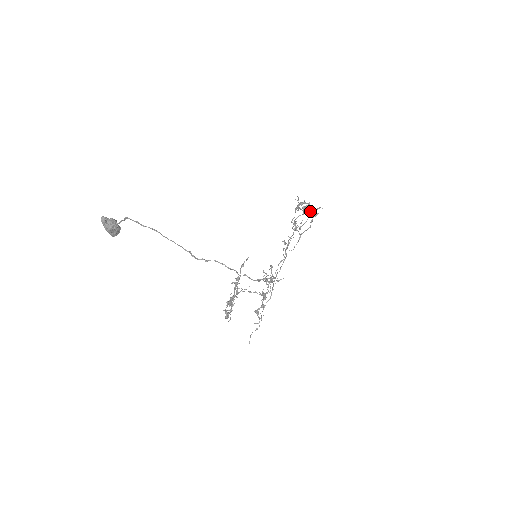
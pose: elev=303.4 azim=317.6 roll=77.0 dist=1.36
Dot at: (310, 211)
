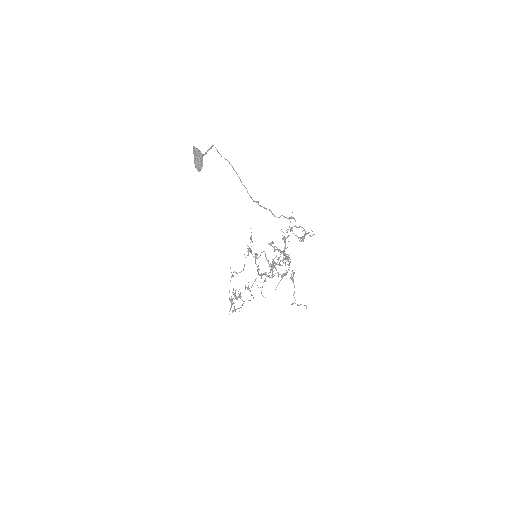
Dot at: (232, 299)
